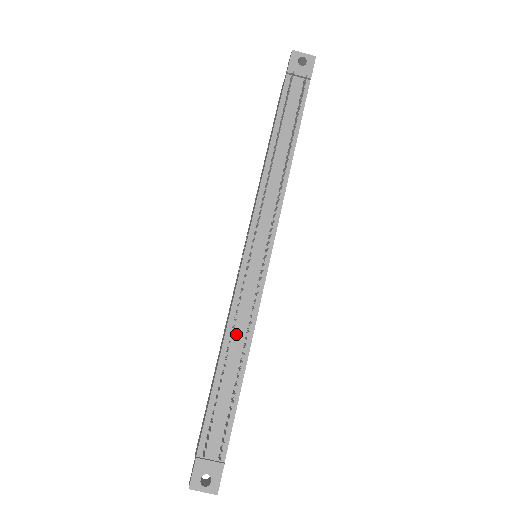
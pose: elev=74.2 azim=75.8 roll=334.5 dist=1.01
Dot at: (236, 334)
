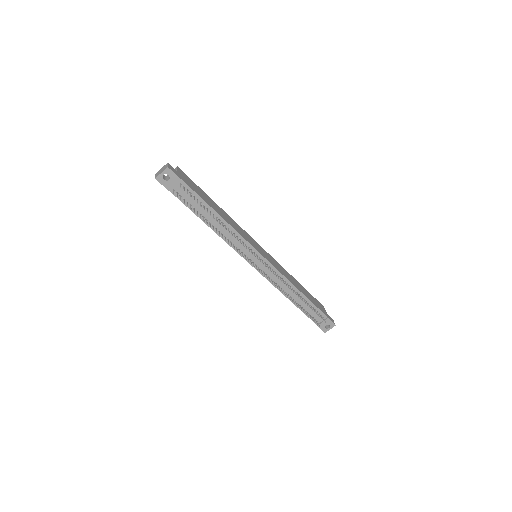
Dot at: (285, 289)
